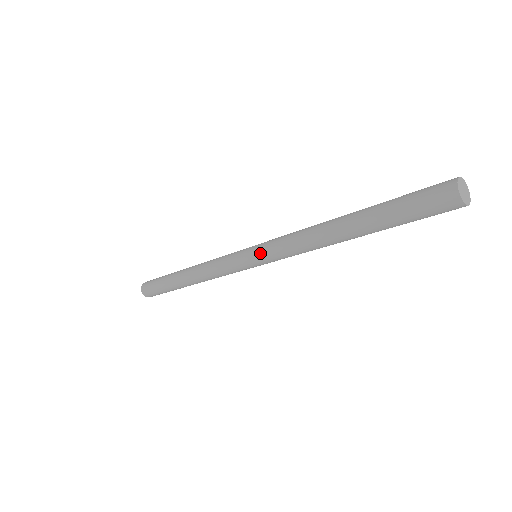
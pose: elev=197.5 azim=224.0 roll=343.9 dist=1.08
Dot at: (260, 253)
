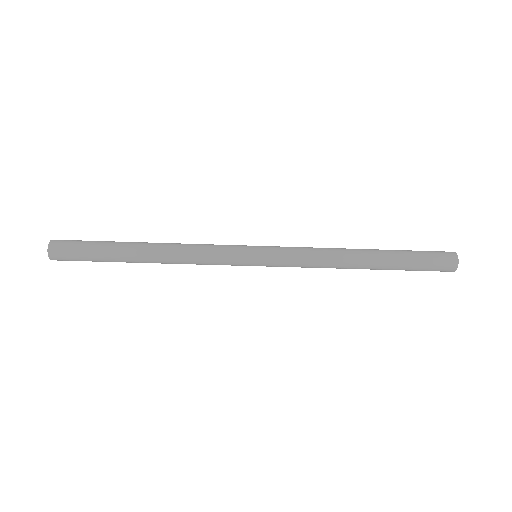
Dot at: (272, 262)
